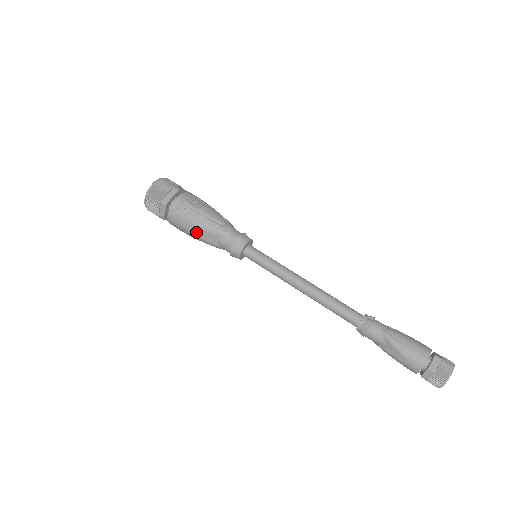
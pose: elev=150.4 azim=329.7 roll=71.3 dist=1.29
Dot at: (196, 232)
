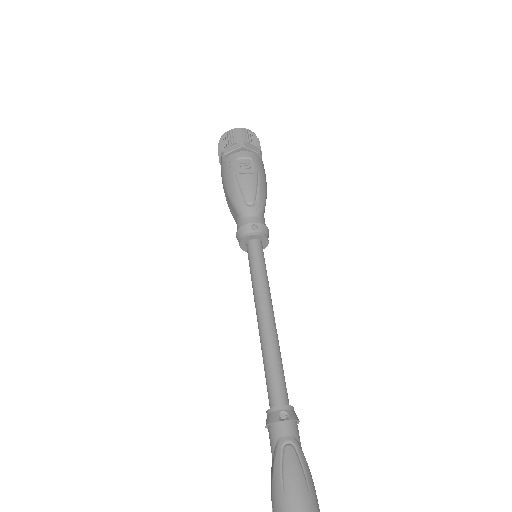
Dot at: (227, 198)
